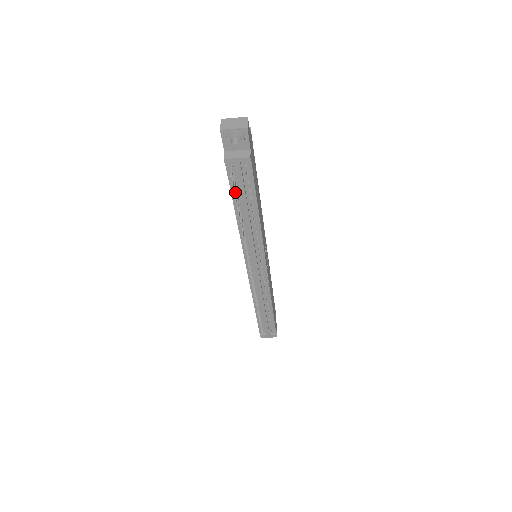
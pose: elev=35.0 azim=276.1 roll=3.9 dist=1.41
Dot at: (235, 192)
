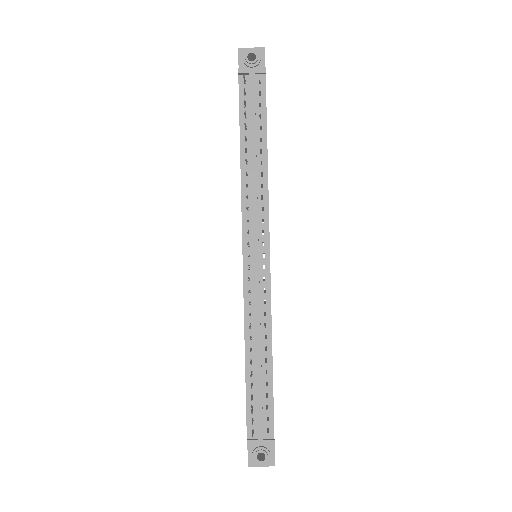
Dot at: (244, 119)
